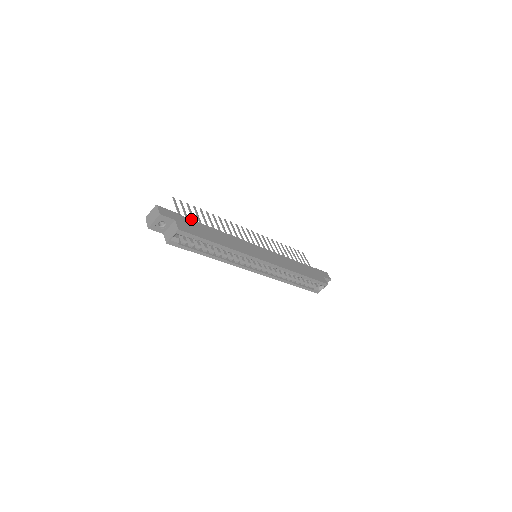
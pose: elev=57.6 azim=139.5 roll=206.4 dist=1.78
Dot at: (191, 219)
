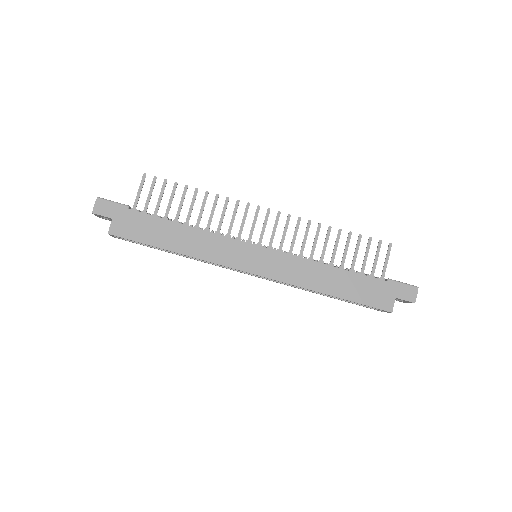
Dot at: (144, 213)
